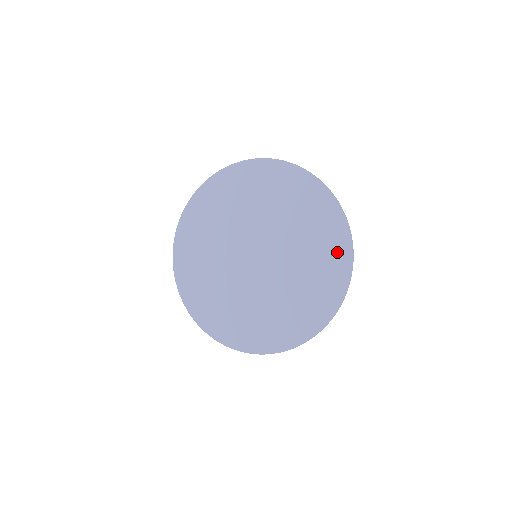
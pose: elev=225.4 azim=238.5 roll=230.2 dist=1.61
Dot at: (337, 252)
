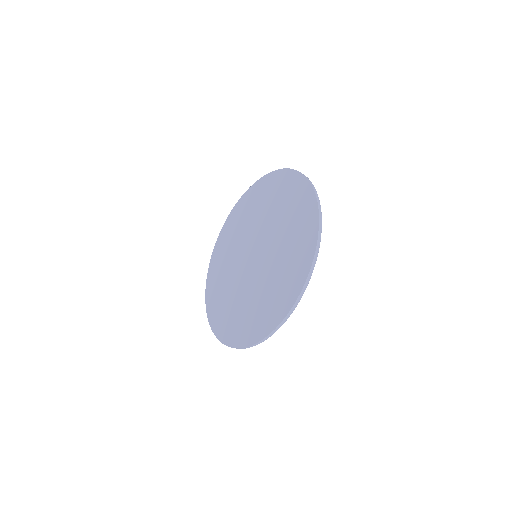
Dot at: (303, 257)
